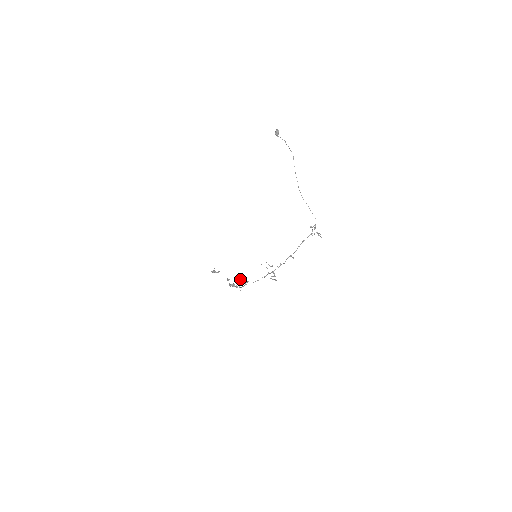
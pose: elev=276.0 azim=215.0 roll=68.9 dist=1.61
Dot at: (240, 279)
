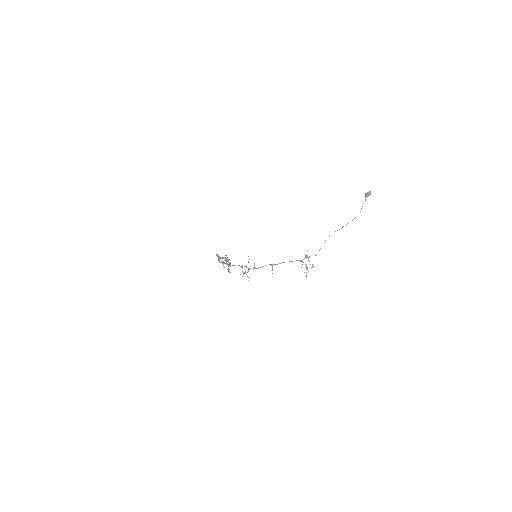
Dot at: occluded
